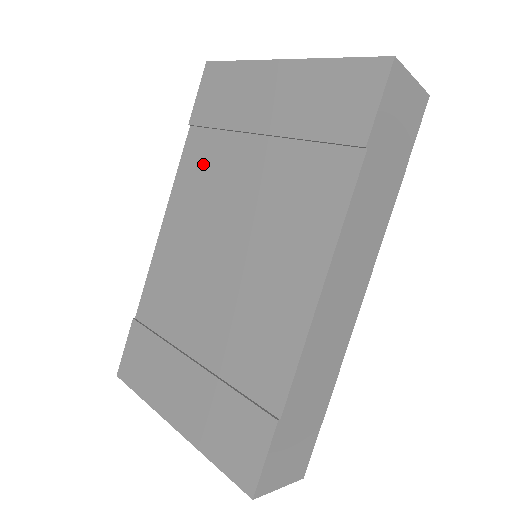
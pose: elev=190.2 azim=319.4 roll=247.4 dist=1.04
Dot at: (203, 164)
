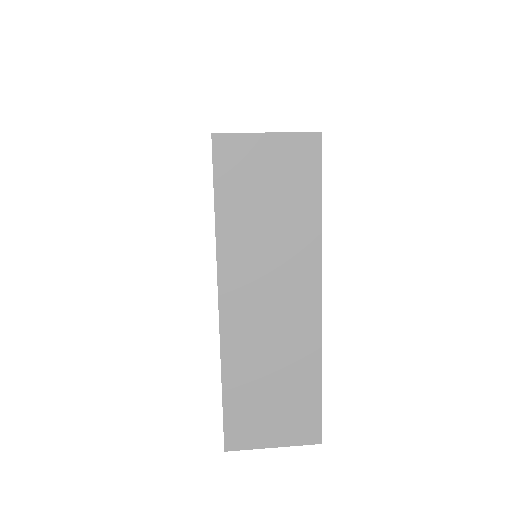
Dot at: occluded
